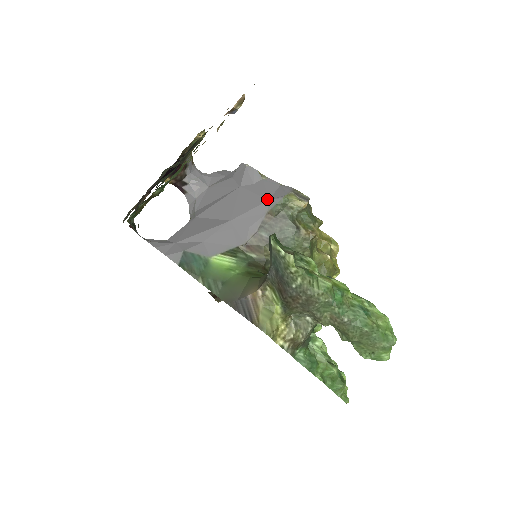
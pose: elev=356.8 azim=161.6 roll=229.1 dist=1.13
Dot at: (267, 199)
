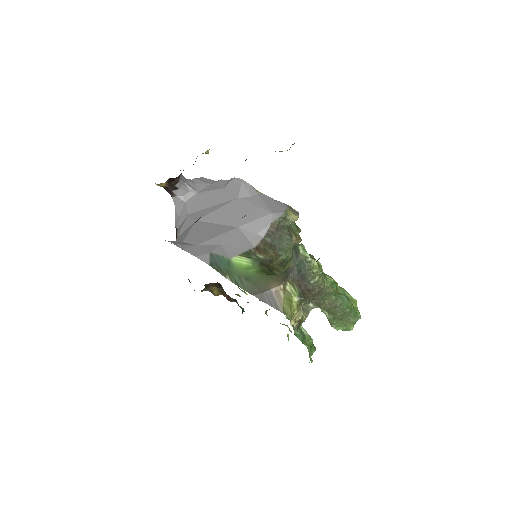
Dot at: (270, 212)
